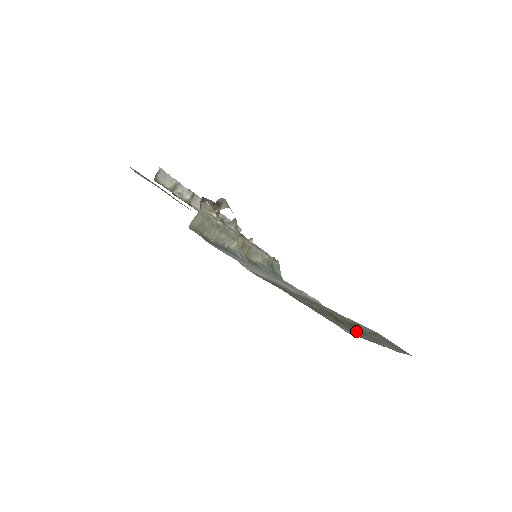
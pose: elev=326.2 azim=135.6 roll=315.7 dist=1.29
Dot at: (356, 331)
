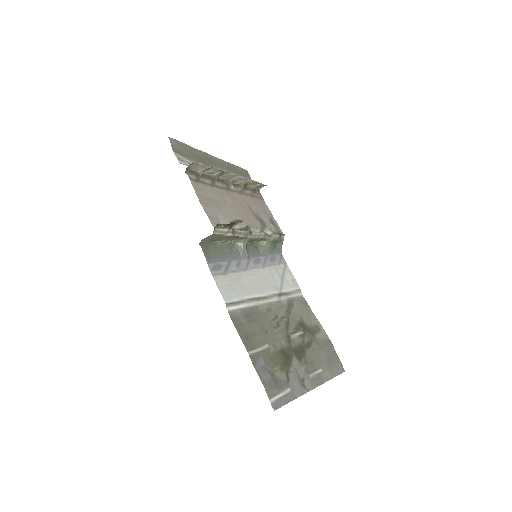
Dot at: (295, 374)
